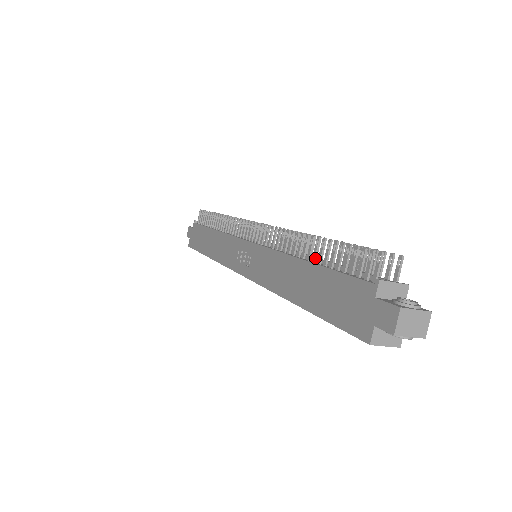
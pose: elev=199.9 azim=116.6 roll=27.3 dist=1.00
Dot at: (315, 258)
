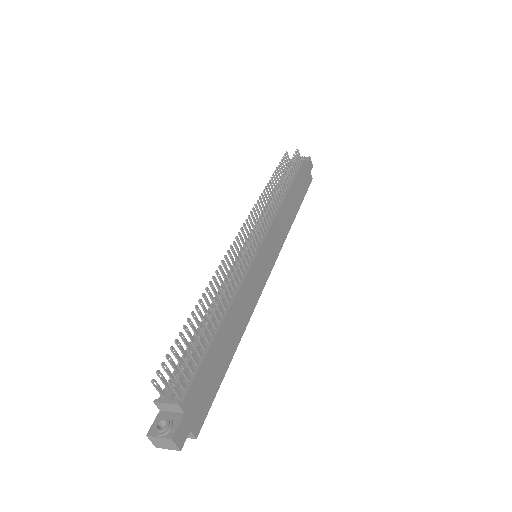
Dot at: occluded
